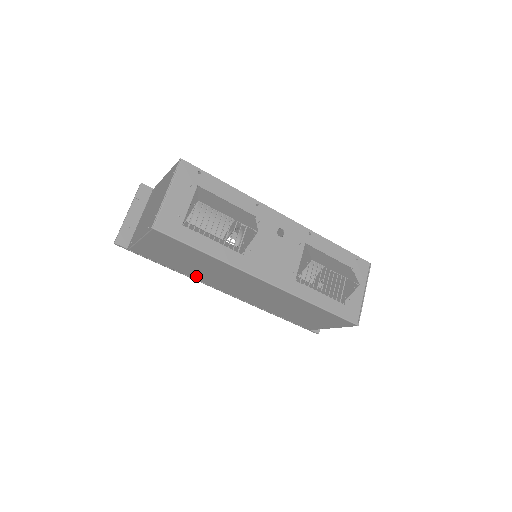
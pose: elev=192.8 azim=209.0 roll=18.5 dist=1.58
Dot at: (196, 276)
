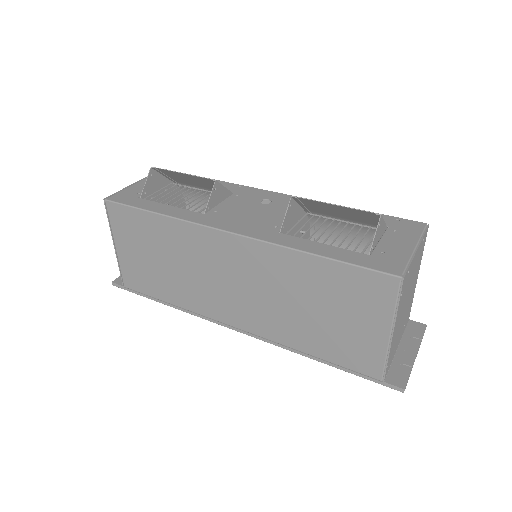
Dot at: (189, 300)
